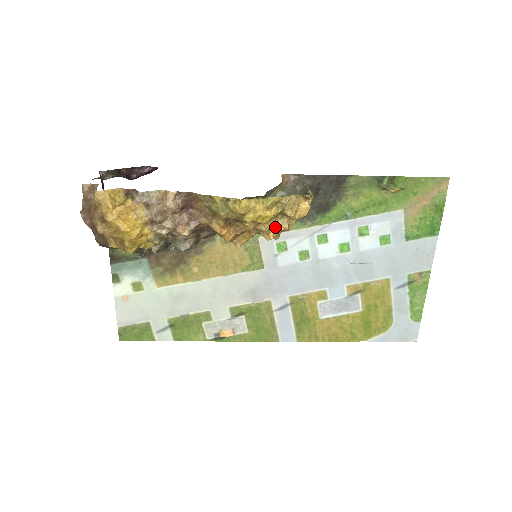
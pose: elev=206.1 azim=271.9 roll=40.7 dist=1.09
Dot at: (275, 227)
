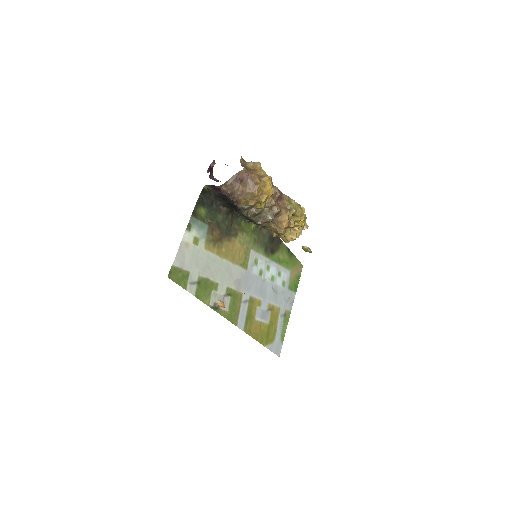
Dot at: (296, 233)
